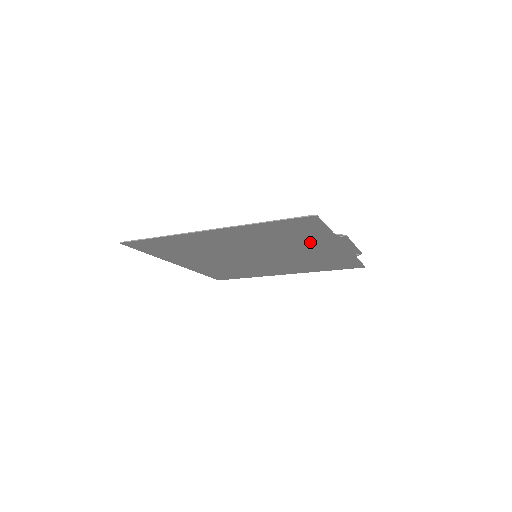
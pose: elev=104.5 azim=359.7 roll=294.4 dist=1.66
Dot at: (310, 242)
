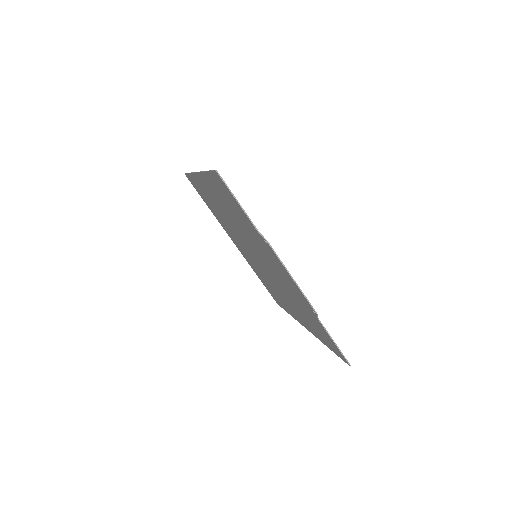
Dot at: (260, 243)
